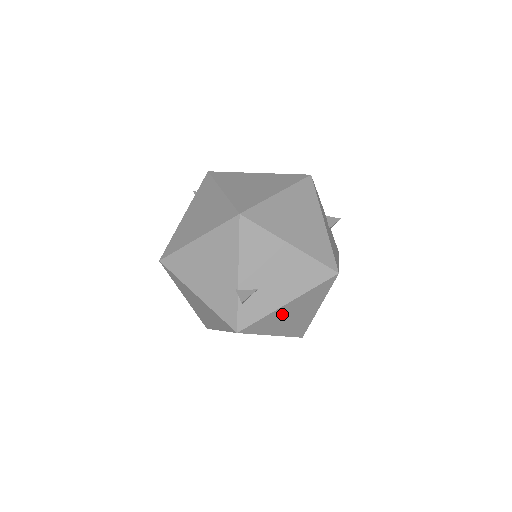
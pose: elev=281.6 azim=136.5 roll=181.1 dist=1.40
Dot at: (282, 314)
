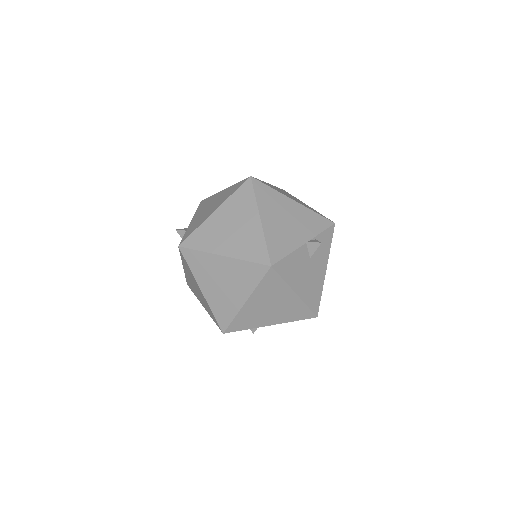
Dot at: occluded
